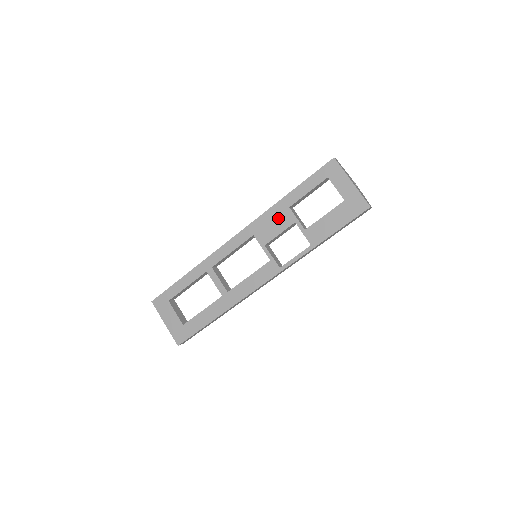
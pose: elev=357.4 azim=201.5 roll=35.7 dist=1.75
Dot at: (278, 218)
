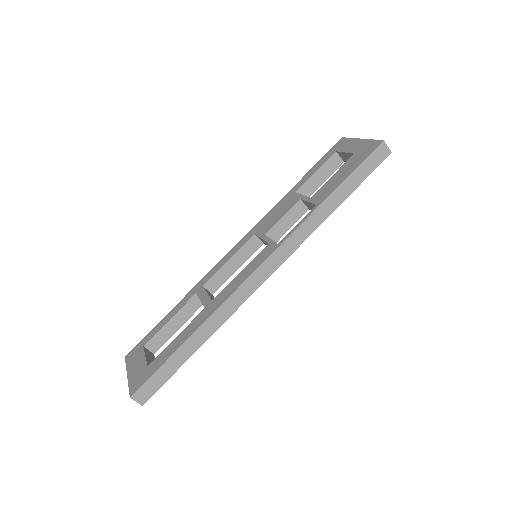
Dot at: (283, 206)
